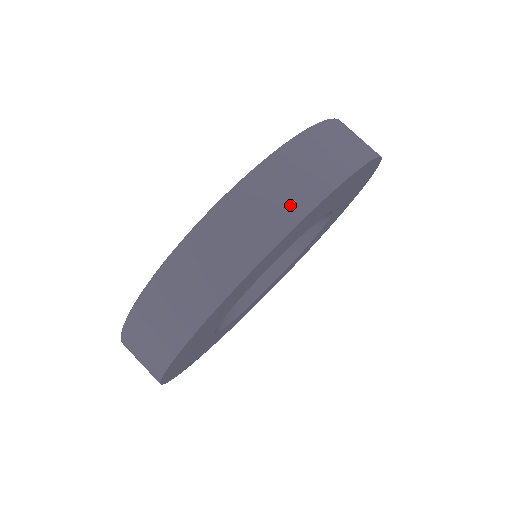
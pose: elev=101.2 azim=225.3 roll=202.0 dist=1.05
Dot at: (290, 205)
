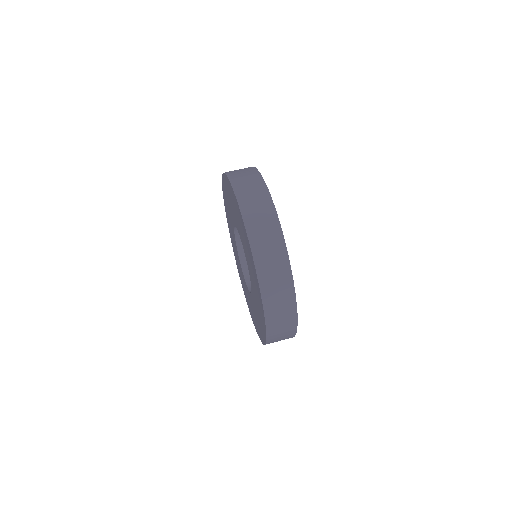
Dot at: (267, 213)
